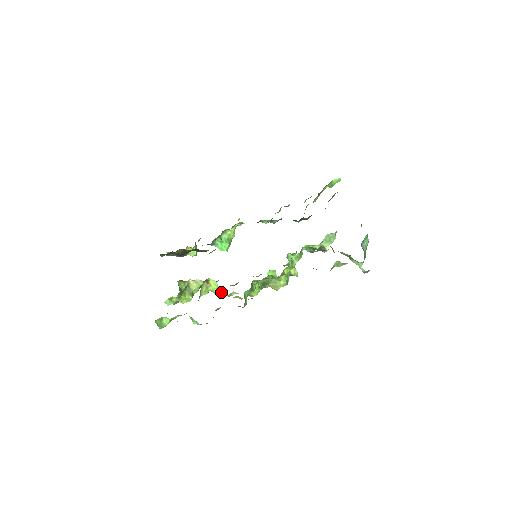
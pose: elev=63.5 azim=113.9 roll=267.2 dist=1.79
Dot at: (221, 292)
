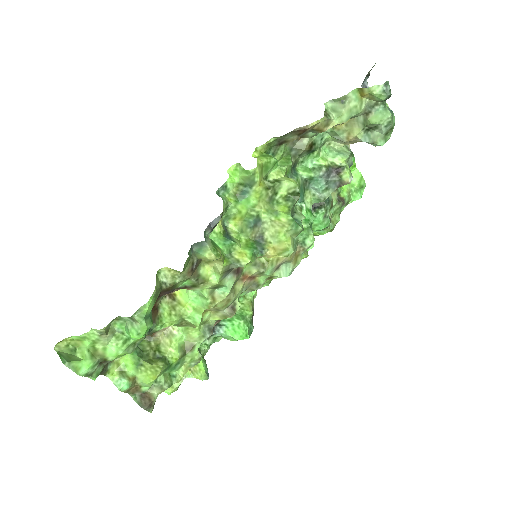
Dot at: (200, 309)
